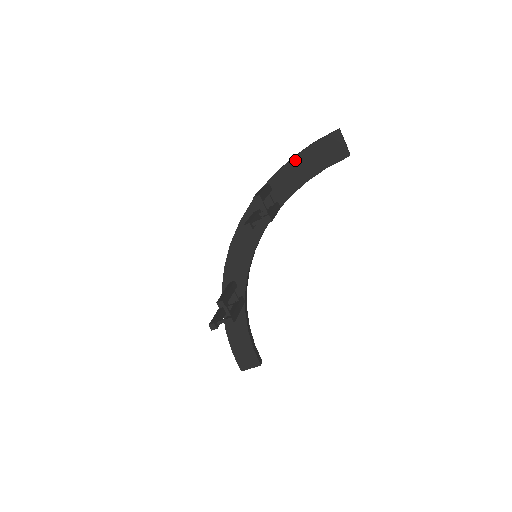
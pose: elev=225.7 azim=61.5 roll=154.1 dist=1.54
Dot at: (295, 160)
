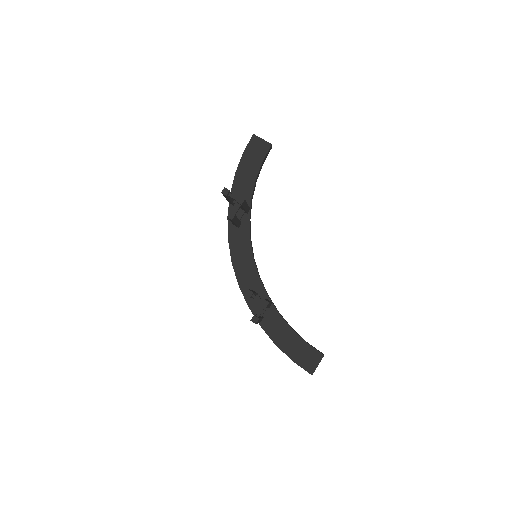
Dot at: (239, 171)
